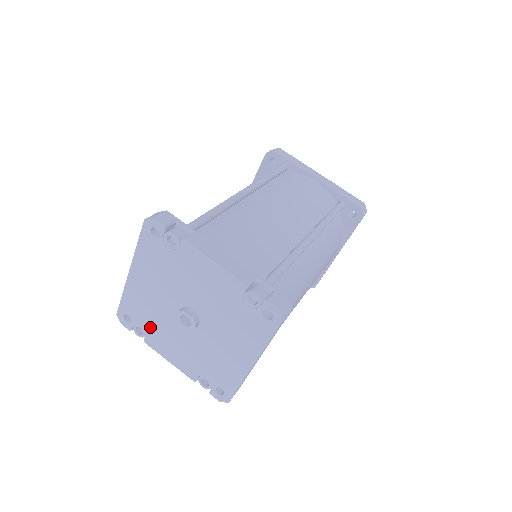
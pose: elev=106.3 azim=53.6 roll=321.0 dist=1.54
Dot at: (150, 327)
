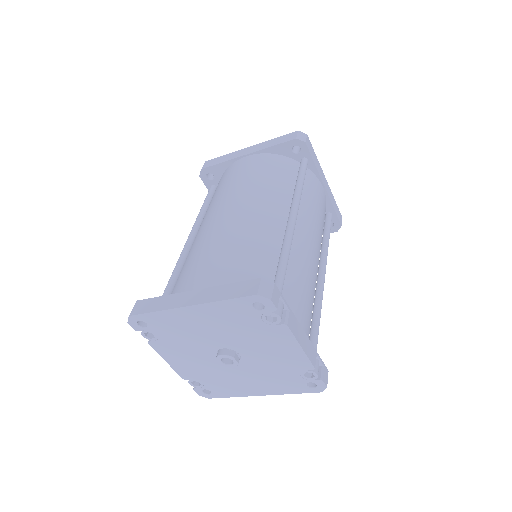
Dot at: (169, 340)
